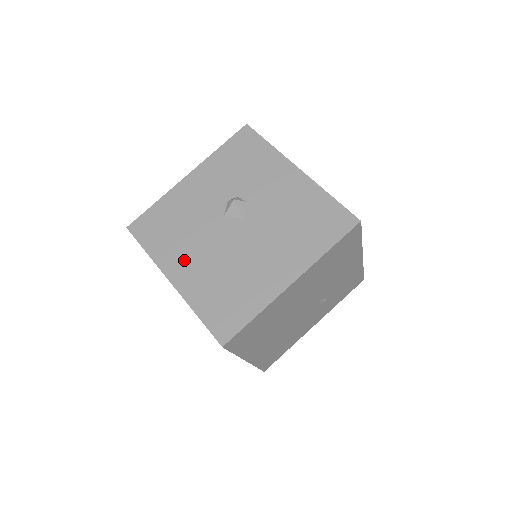
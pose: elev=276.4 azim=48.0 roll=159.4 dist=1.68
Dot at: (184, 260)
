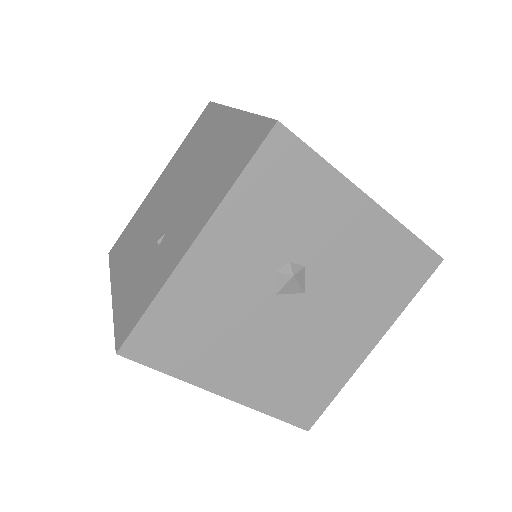
Dot at: (235, 367)
